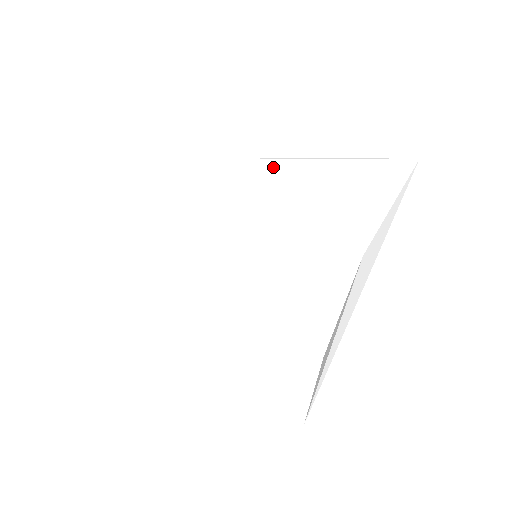
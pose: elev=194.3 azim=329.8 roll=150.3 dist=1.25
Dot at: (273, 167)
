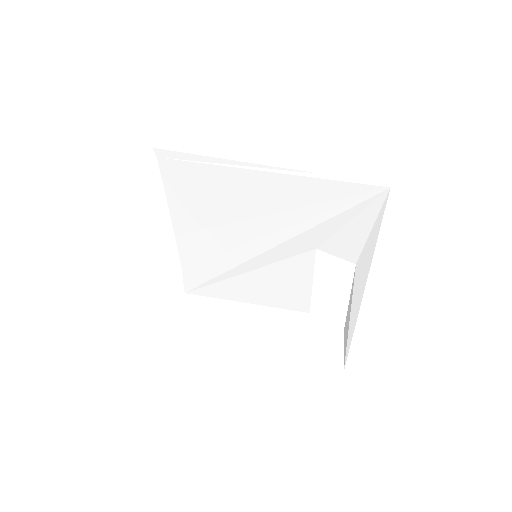
Dot at: (236, 176)
